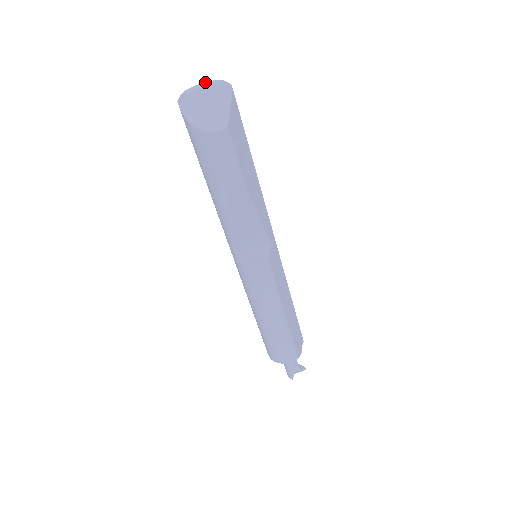
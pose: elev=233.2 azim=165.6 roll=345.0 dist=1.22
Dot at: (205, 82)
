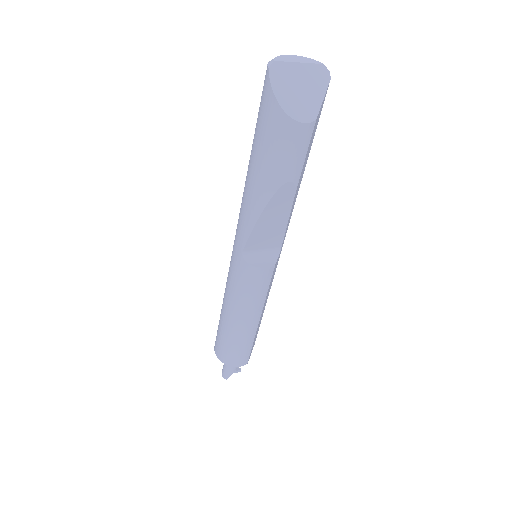
Dot at: (299, 56)
